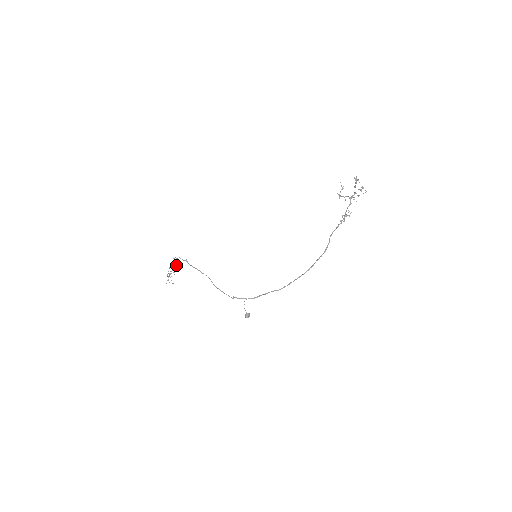
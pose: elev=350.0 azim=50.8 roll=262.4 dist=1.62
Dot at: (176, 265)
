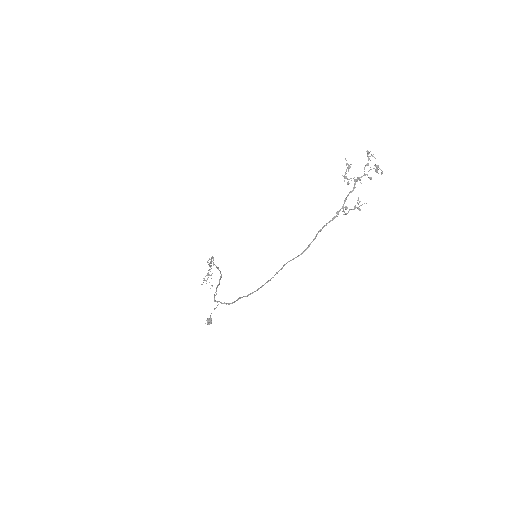
Dot at: occluded
